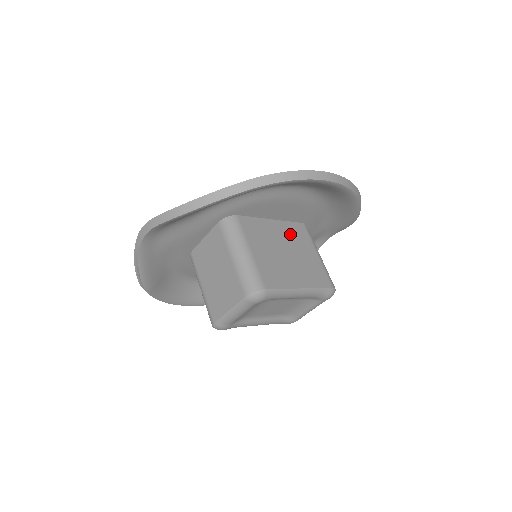
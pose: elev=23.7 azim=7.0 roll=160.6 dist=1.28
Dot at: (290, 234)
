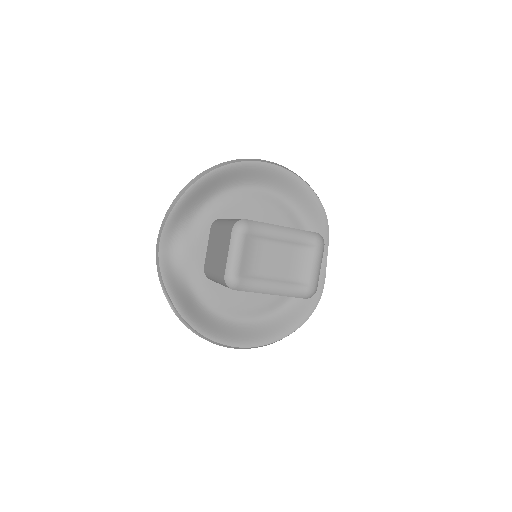
Dot at: occluded
